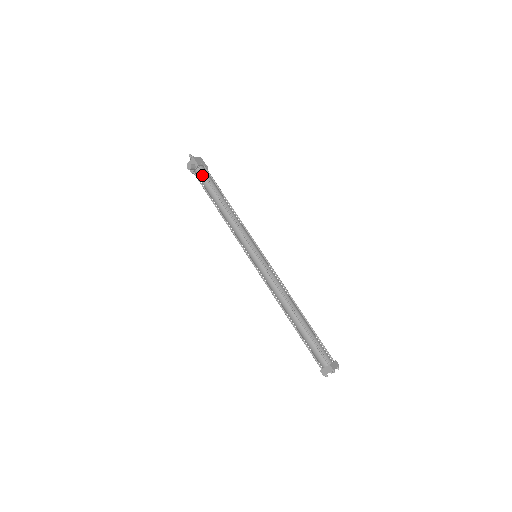
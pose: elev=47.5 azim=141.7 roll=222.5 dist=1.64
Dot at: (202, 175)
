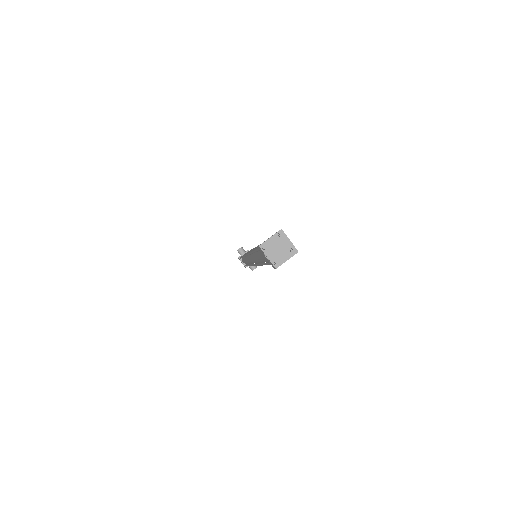
Dot at: occluded
